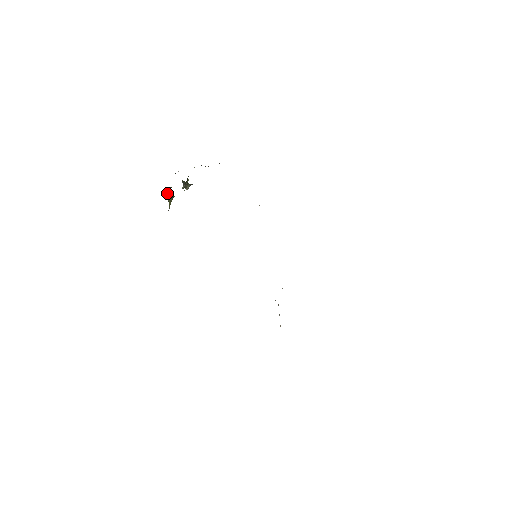
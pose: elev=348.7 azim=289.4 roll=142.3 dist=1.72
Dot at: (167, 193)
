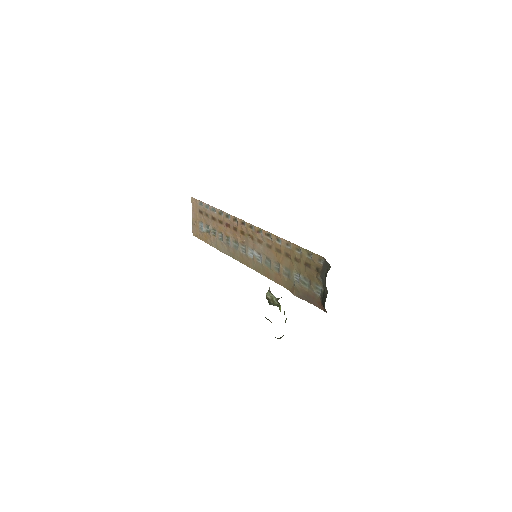
Dot at: occluded
